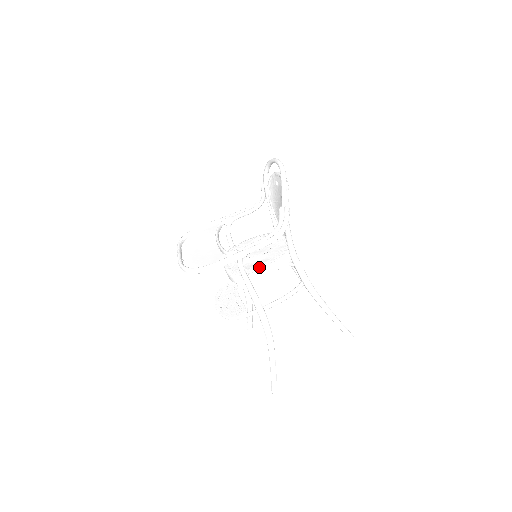
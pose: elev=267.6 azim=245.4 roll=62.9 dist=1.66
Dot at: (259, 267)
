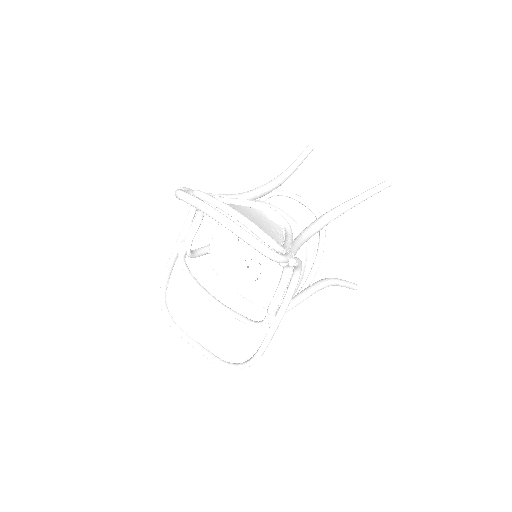
Dot at: occluded
